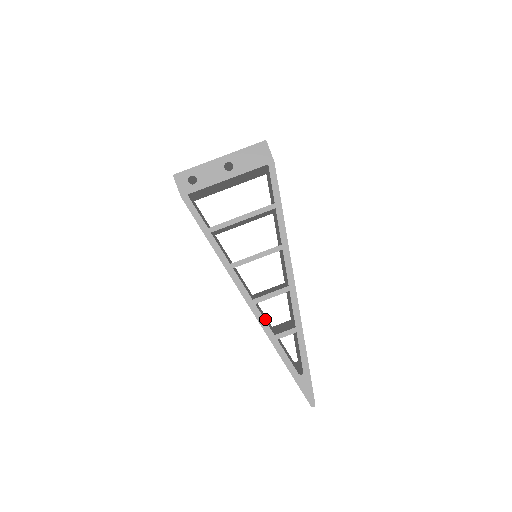
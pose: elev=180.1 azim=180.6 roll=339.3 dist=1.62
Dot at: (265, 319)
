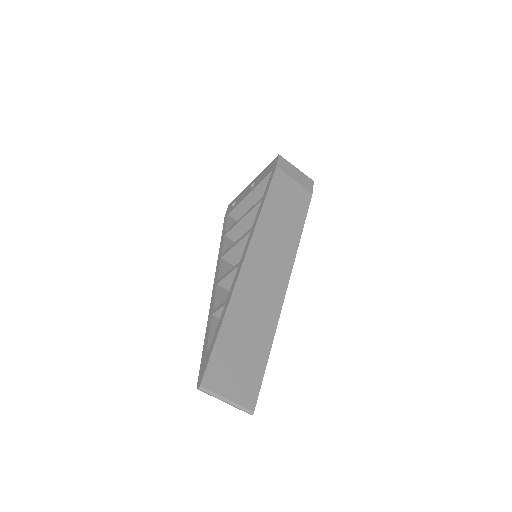
Dot at: occluded
